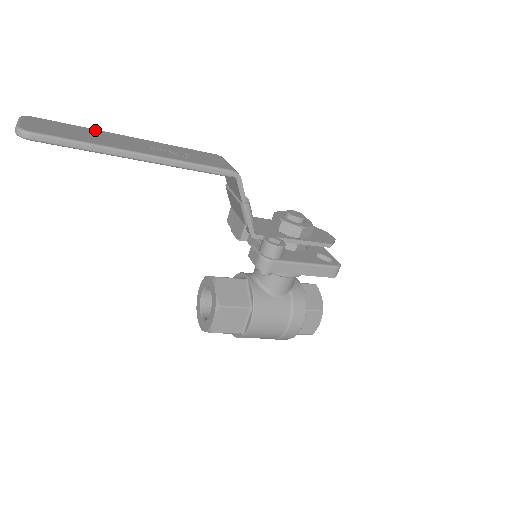
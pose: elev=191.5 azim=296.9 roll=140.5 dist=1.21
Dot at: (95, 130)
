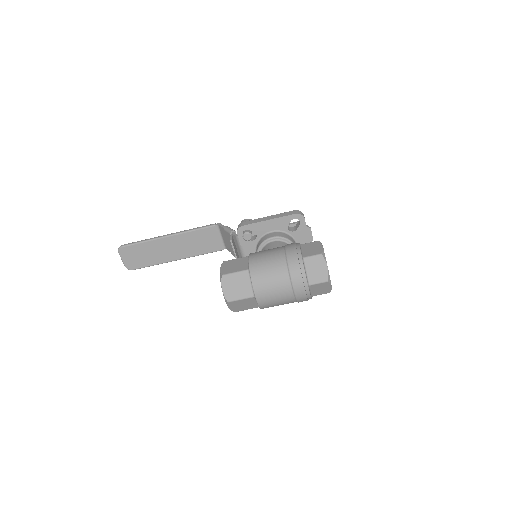
Dot at: occluded
